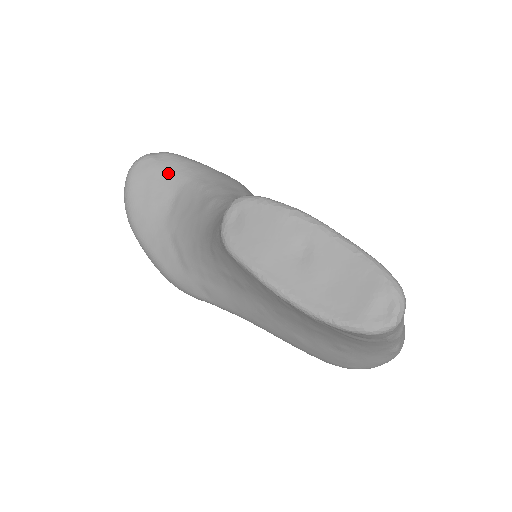
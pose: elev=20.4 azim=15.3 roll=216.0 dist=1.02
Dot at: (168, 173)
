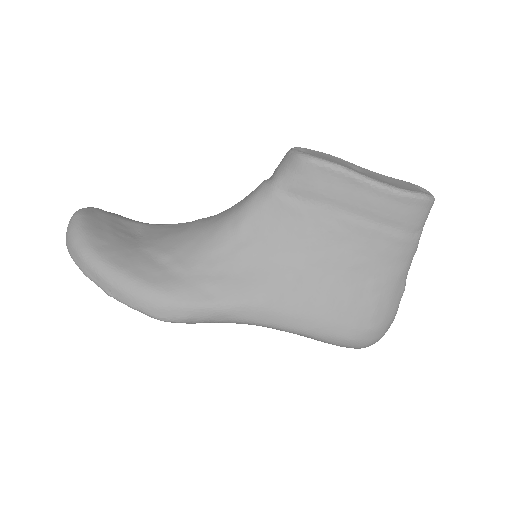
Dot at: (124, 220)
